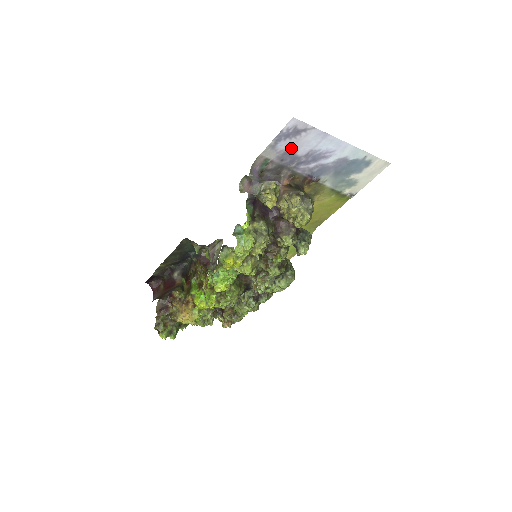
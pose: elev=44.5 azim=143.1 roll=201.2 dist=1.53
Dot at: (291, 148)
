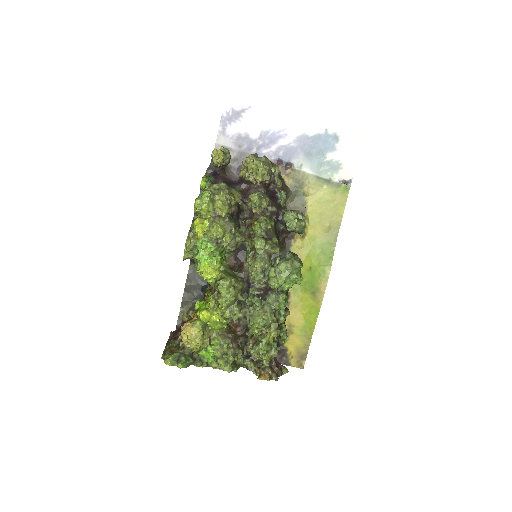
Dot at: (241, 132)
